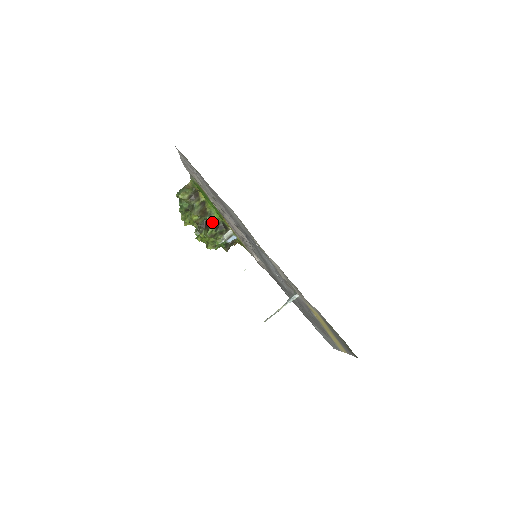
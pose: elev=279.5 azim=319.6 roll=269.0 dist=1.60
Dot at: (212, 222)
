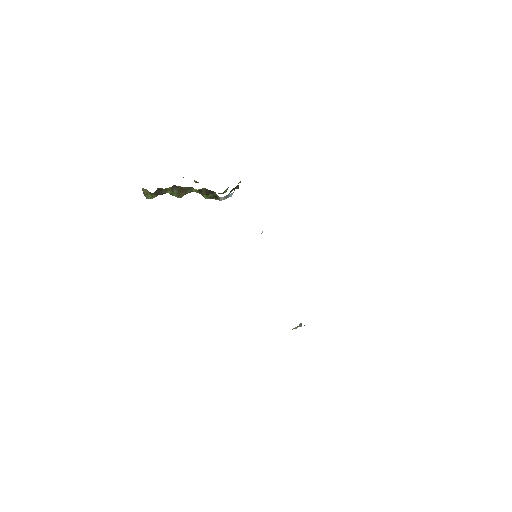
Dot at: occluded
